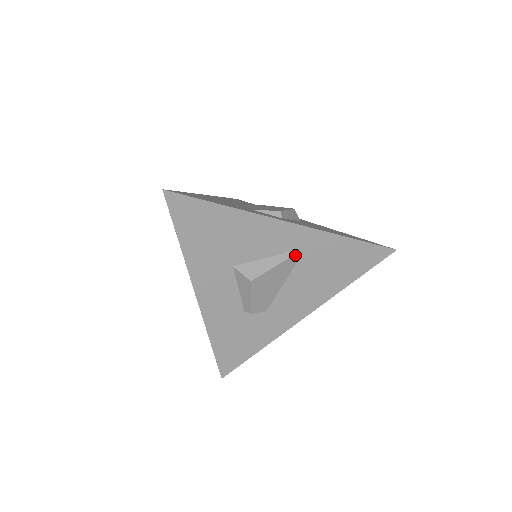
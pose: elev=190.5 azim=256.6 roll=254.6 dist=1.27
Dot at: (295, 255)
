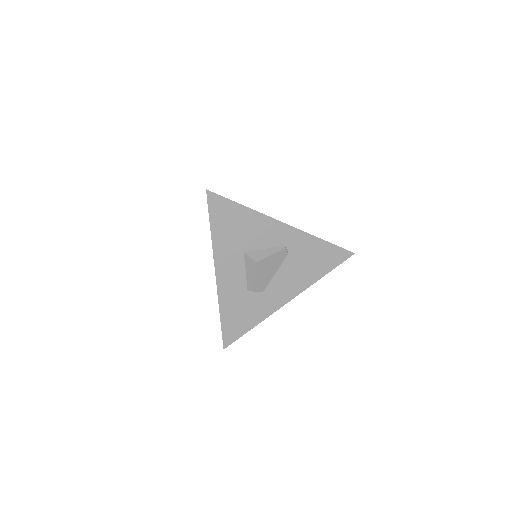
Dot at: (287, 249)
